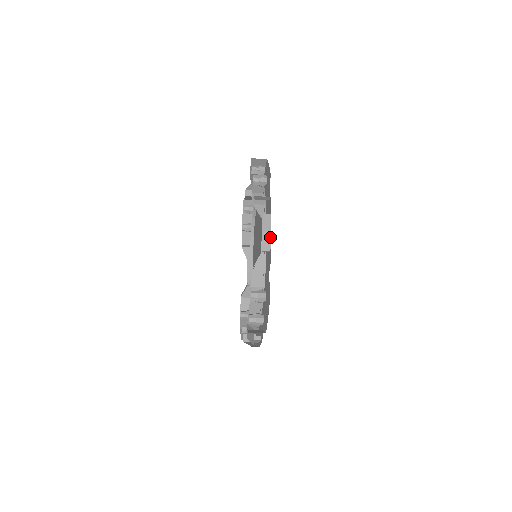
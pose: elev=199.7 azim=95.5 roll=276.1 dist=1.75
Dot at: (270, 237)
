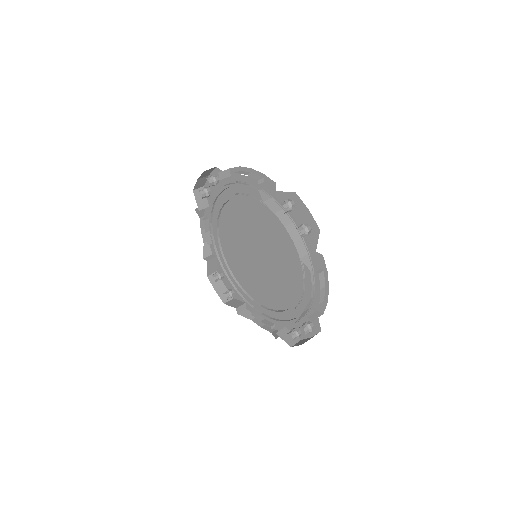
Dot at: (325, 291)
